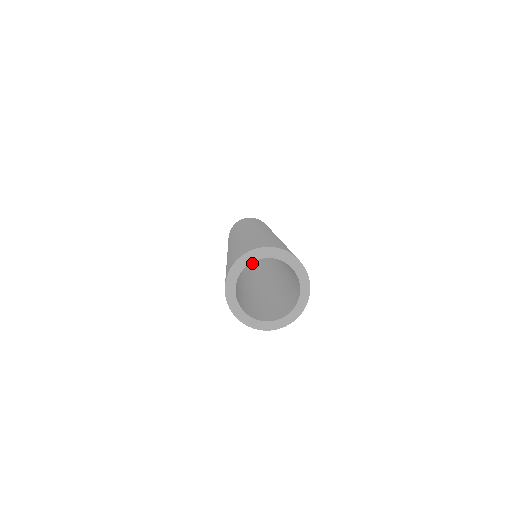
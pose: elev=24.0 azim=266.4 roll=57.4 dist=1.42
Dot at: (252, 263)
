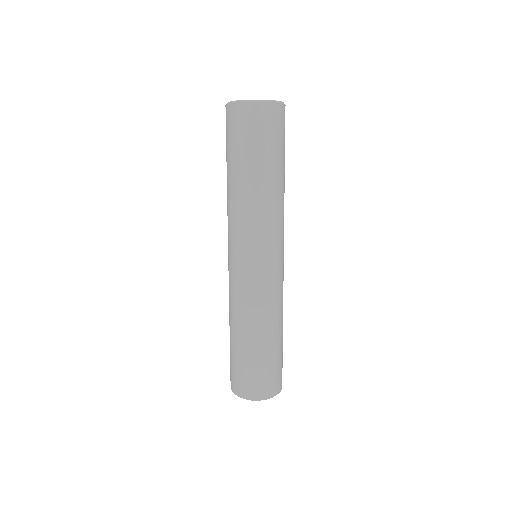
Dot at: occluded
